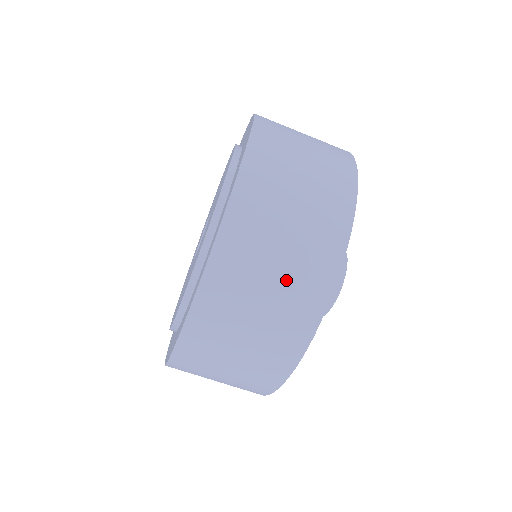
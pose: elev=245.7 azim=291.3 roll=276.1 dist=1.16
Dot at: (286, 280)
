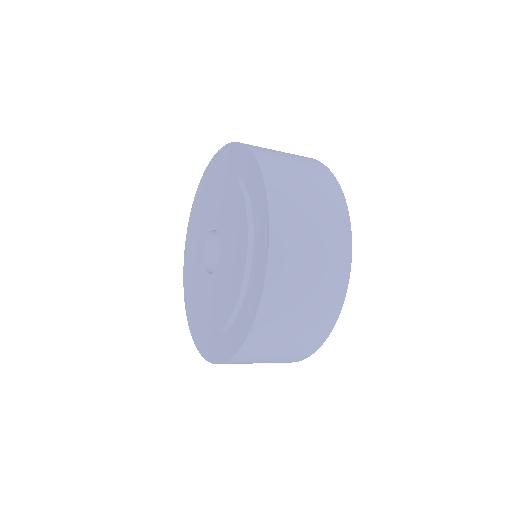
Dot at: (308, 319)
